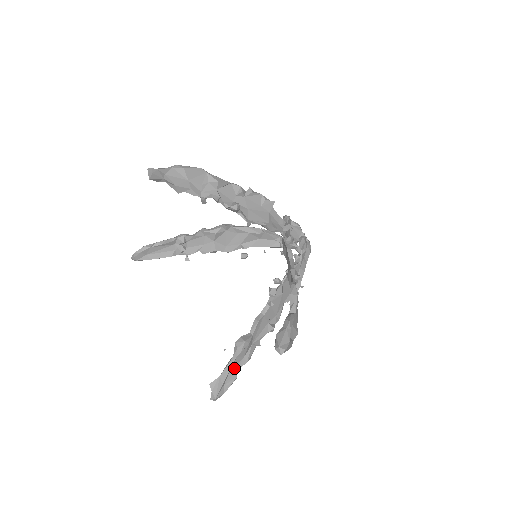
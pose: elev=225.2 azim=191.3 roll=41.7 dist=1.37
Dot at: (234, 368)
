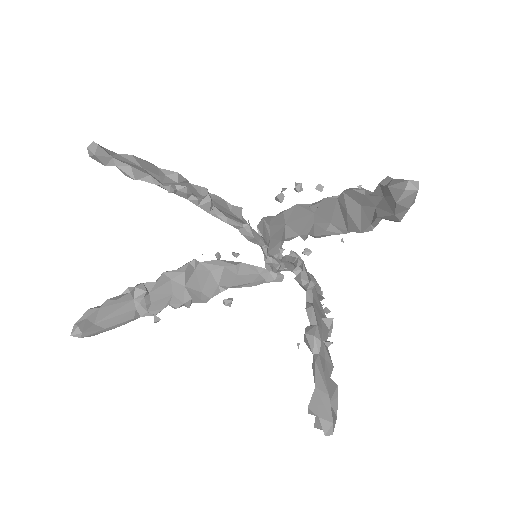
Dot at: (324, 375)
